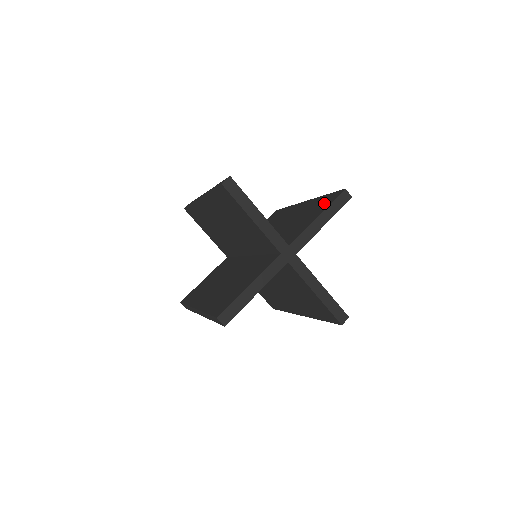
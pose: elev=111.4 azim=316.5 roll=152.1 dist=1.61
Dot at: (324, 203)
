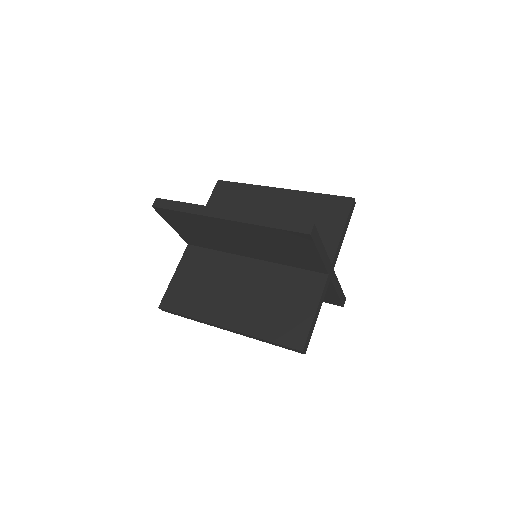
Dot at: (334, 210)
